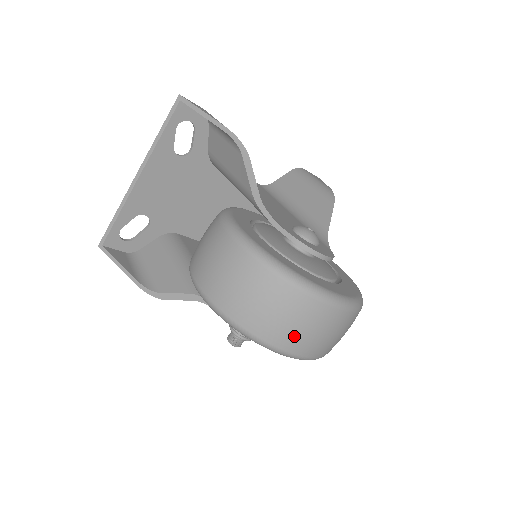
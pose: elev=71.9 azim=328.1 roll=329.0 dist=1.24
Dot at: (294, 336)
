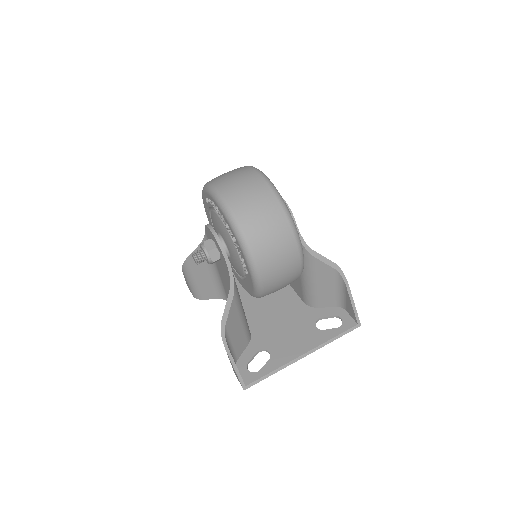
Dot at: (225, 178)
